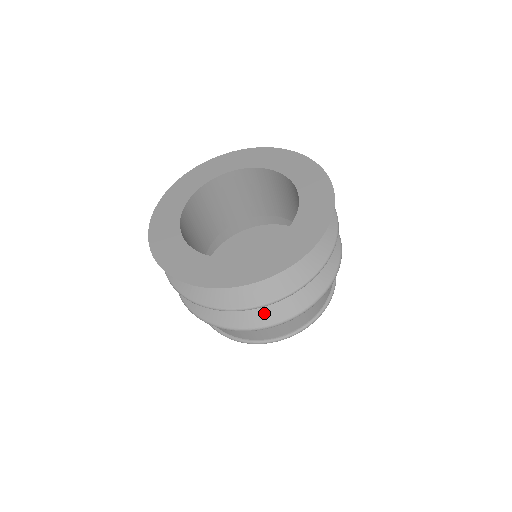
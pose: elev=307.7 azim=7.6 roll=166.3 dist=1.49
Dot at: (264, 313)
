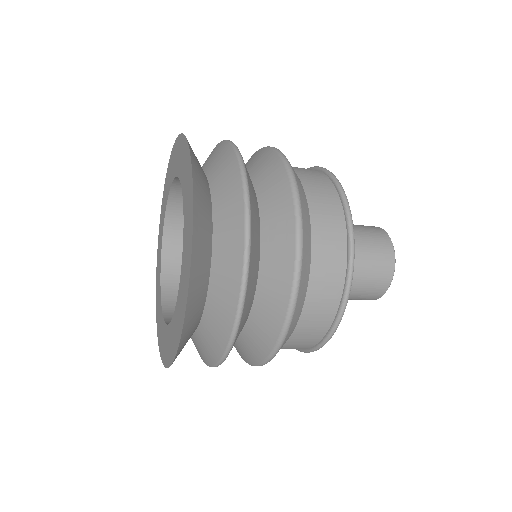
Dot at: (254, 348)
